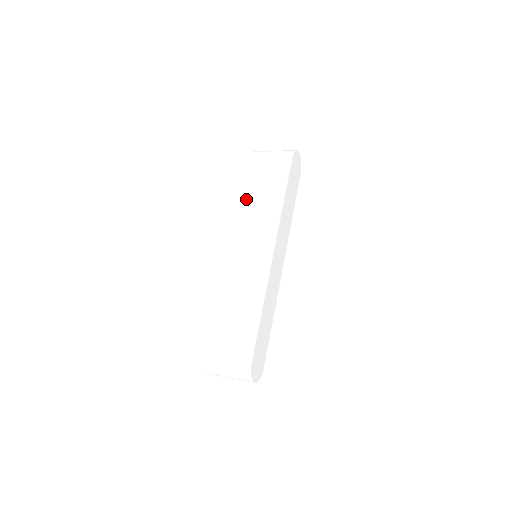
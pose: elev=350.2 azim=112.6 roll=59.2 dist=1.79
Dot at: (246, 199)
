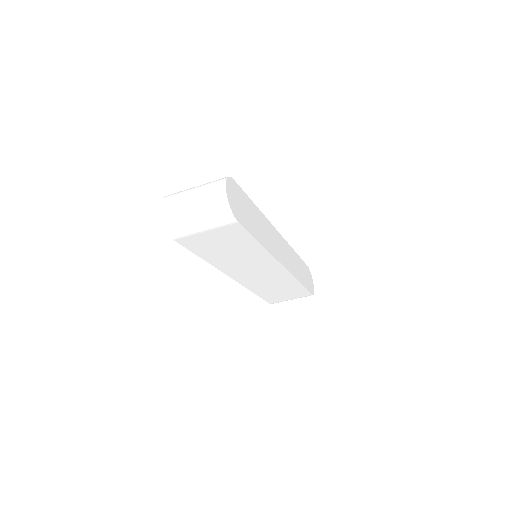
Dot at: occluded
